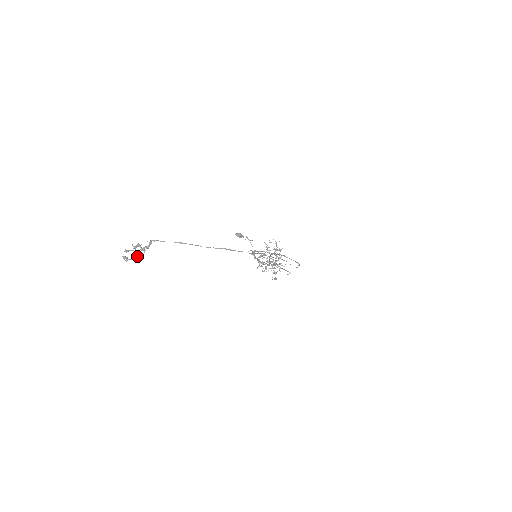
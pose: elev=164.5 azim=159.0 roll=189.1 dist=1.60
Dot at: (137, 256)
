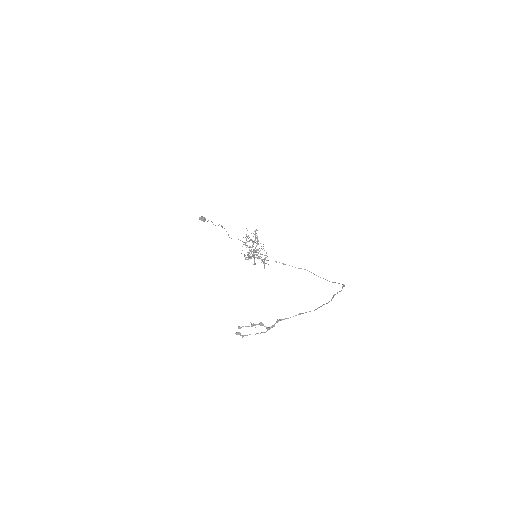
Dot at: (258, 333)
